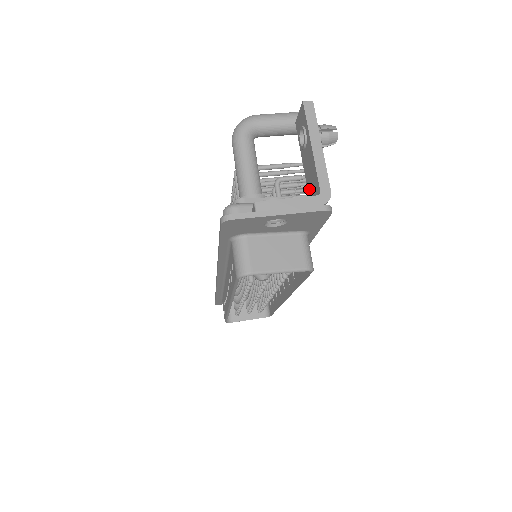
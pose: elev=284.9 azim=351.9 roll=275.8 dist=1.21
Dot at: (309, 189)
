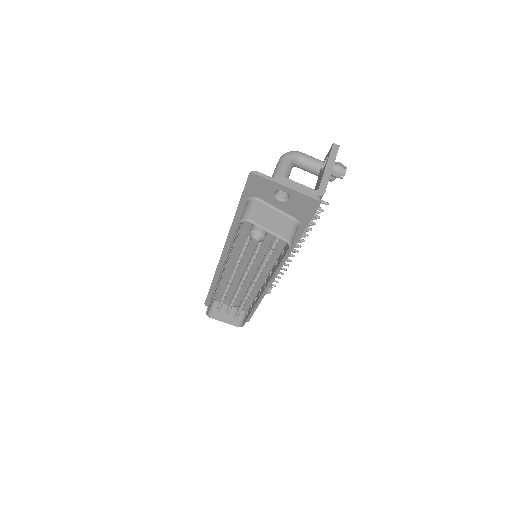
Dot at: occluded
